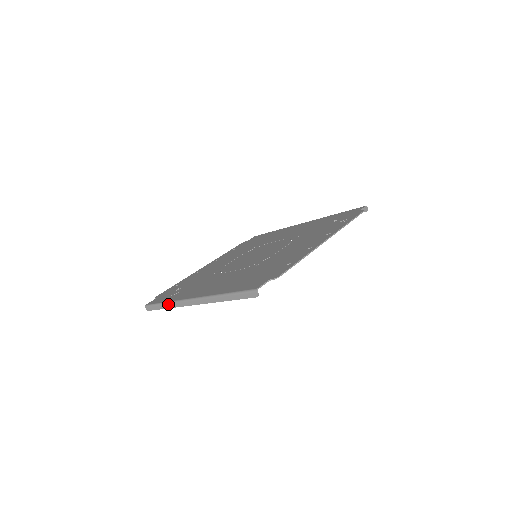
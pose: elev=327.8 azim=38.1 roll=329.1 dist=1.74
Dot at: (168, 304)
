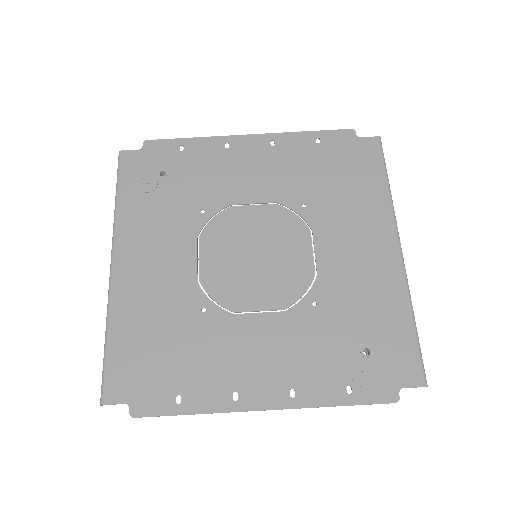
Dot at: occluded
